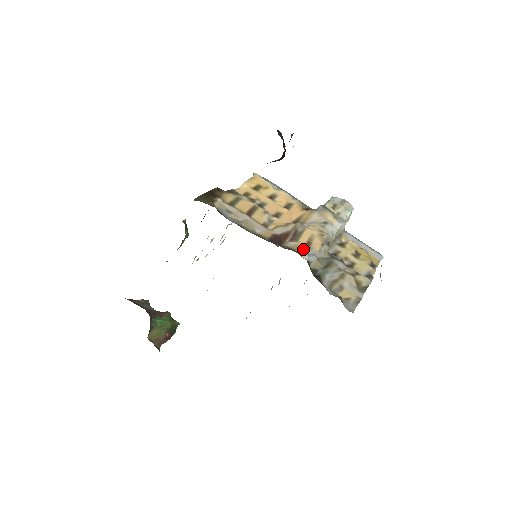
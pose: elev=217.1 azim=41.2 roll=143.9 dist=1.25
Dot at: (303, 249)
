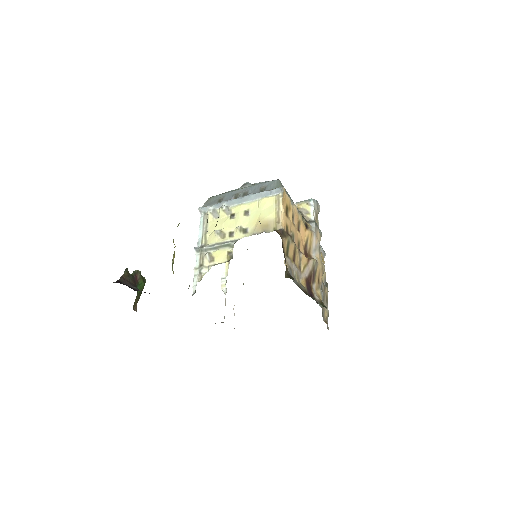
Dot at: (320, 292)
